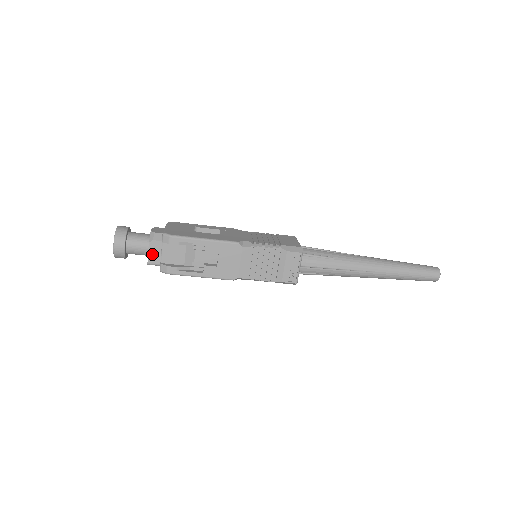
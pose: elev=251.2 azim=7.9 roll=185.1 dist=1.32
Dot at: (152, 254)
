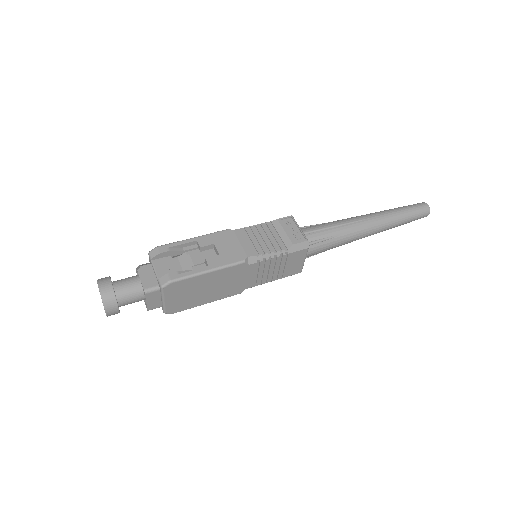
Dot at: (145, 279)
